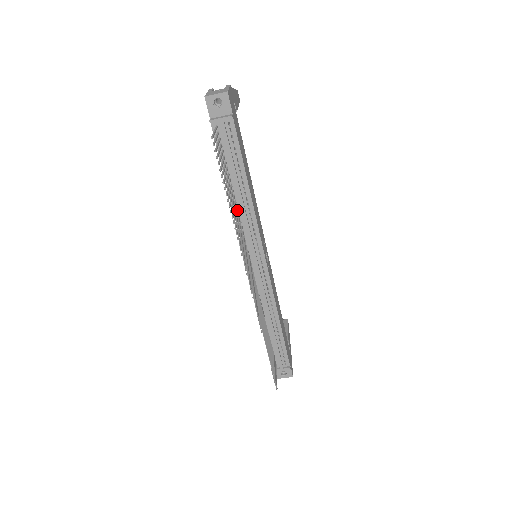
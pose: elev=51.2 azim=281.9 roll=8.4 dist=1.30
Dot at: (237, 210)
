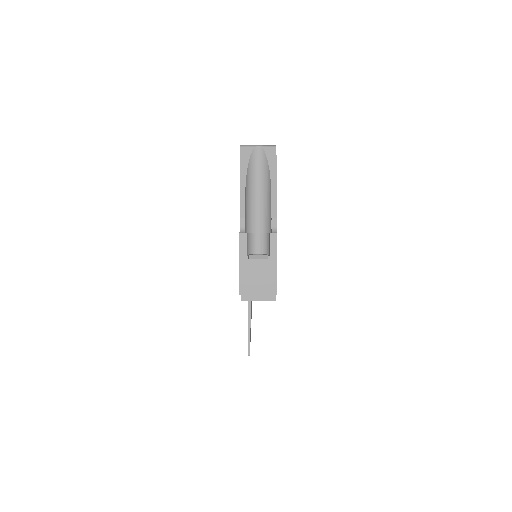
Dot at: occluded
